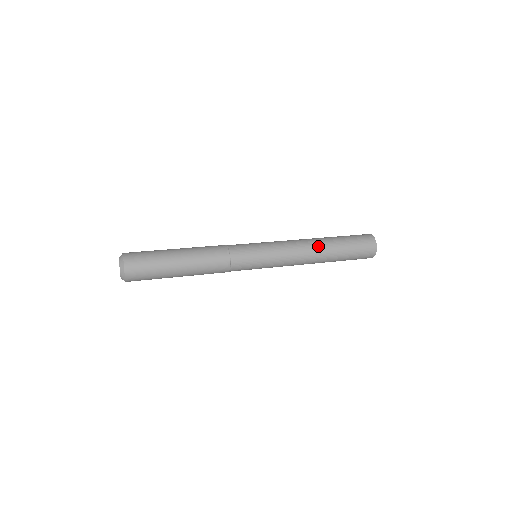
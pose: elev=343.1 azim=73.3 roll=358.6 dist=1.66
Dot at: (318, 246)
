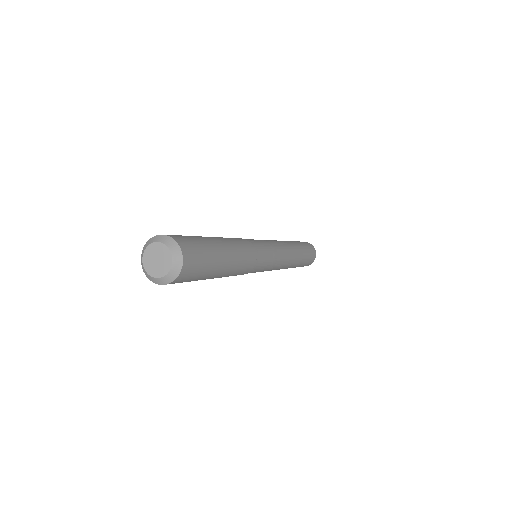
Dot at: (290, 243)
